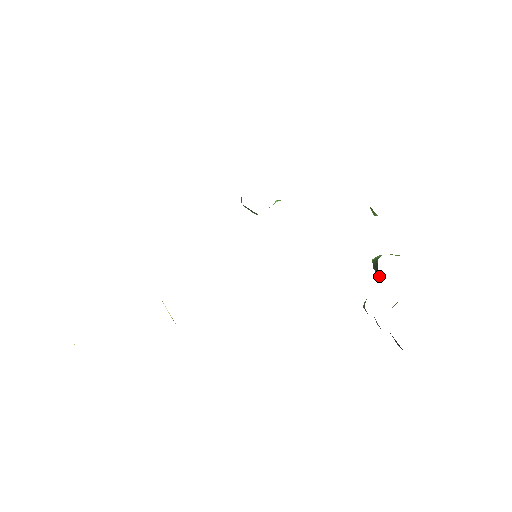
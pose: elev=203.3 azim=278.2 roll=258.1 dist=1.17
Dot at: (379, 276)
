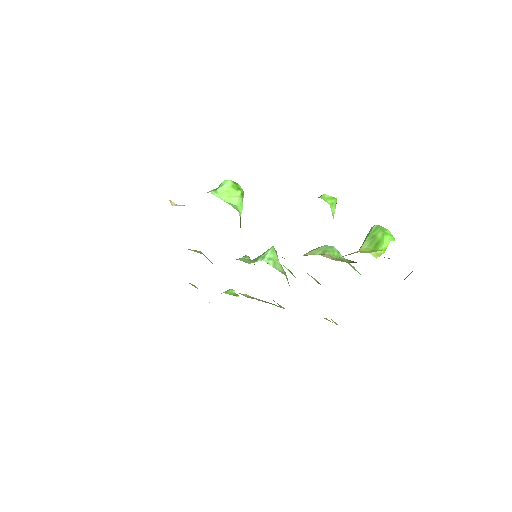
Dot at: occluded
